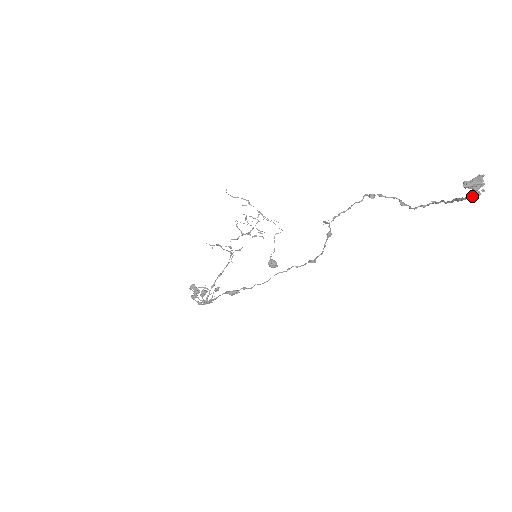
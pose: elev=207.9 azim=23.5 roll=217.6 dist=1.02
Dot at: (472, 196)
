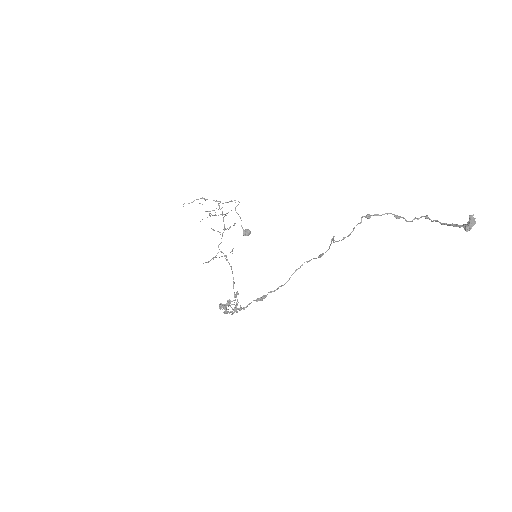
Dot at: occluded
